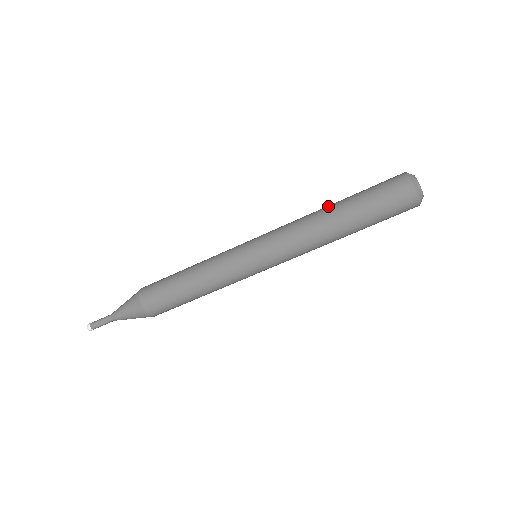
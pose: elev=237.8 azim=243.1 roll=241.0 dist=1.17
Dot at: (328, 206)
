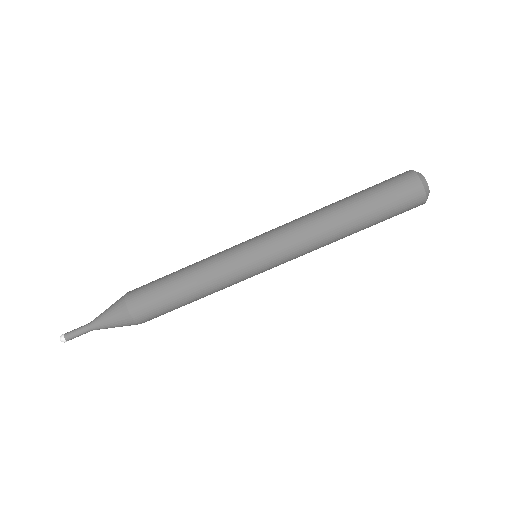
Dot at: occluded
